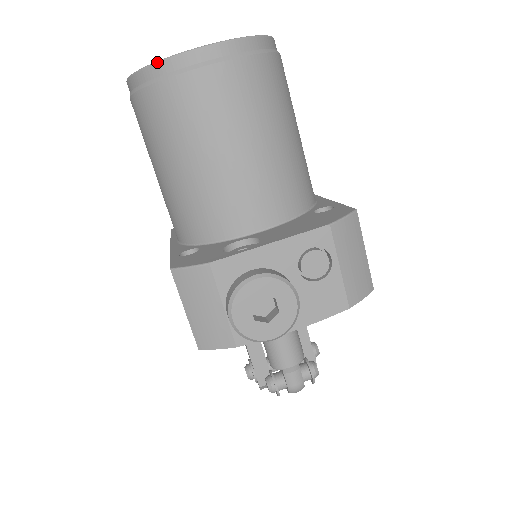
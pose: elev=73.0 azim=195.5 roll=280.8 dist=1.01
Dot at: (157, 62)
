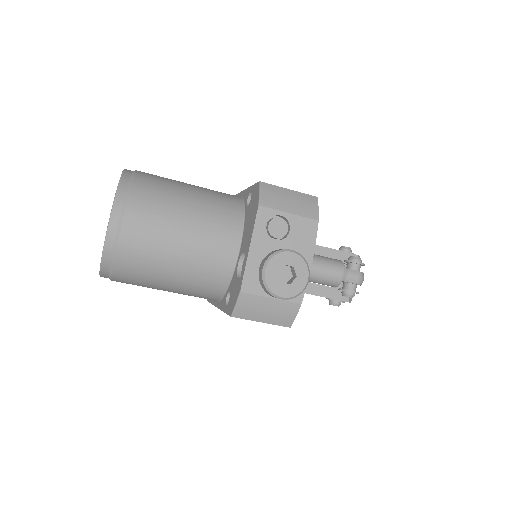
Dot at: (103, 253)
